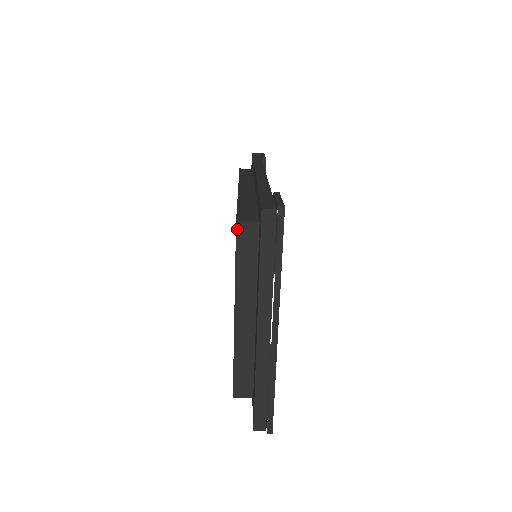
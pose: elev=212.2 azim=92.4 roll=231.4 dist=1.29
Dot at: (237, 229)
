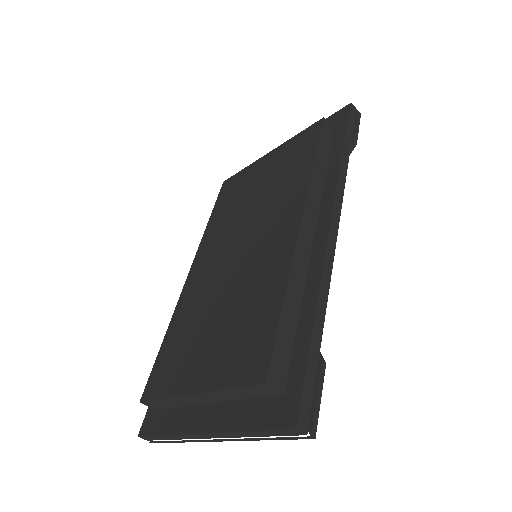
Dot at: (260, 385)
